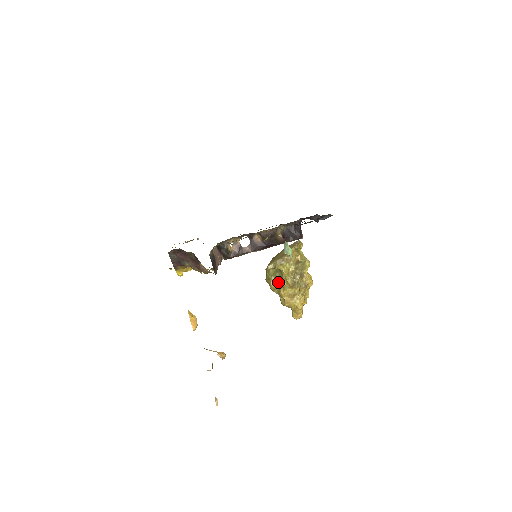
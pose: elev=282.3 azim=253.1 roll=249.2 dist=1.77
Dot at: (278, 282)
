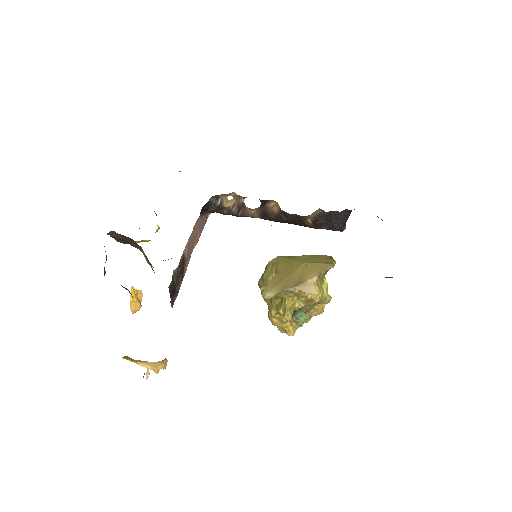
Dot at: (273, 300)
